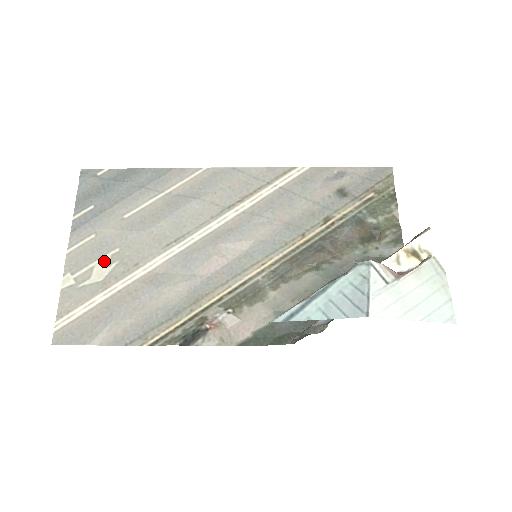
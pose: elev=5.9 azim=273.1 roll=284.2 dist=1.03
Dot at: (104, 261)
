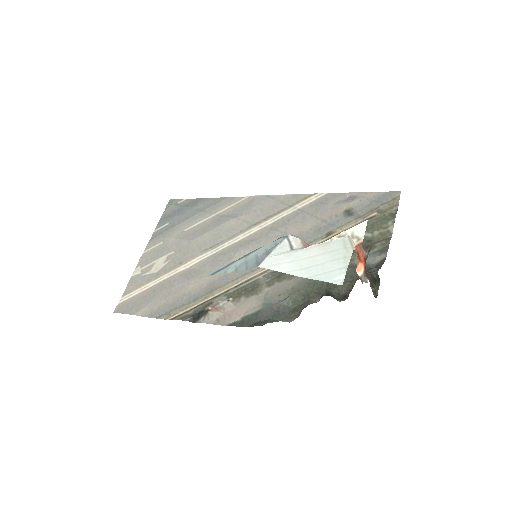
Dot at: (162, 259)
